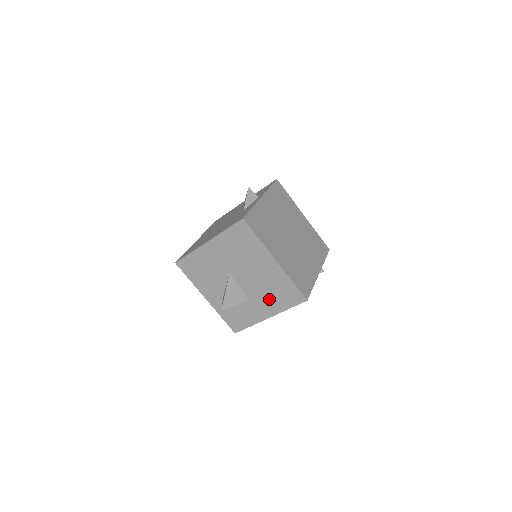
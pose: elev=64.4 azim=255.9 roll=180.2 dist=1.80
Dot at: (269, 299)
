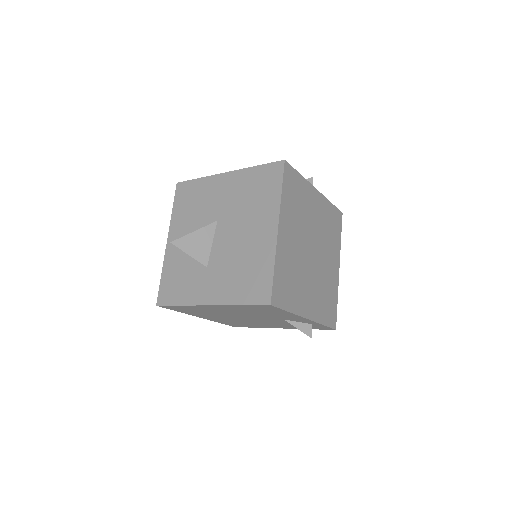
Dot at: (229, 278)
